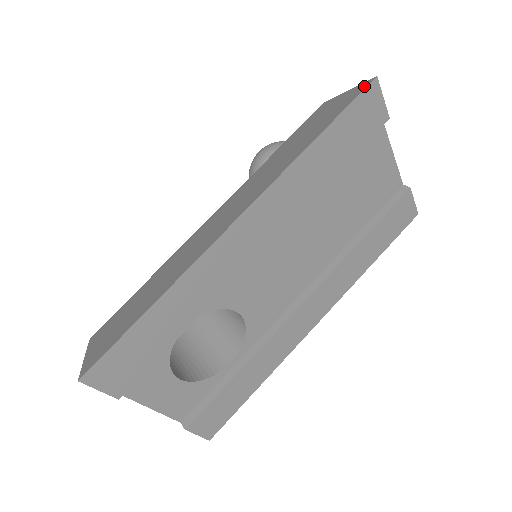
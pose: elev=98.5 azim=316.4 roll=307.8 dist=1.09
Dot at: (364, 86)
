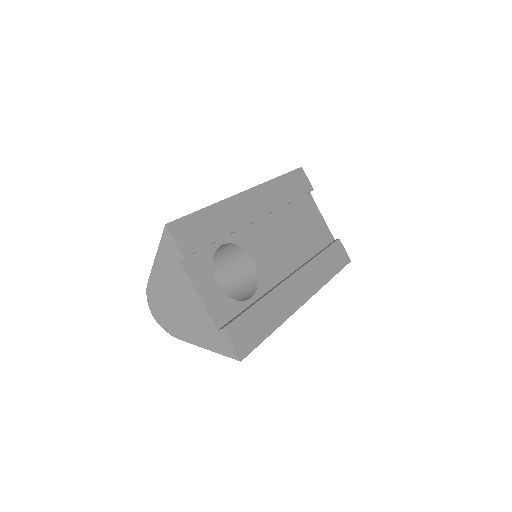
Dot at: occluded
